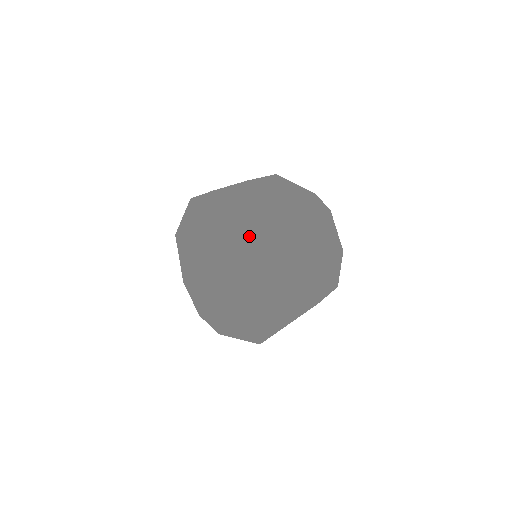
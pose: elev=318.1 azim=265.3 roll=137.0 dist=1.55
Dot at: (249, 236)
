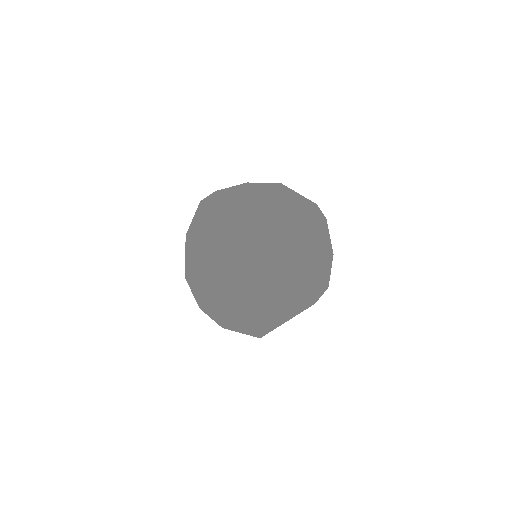
Dot at: (261, 244)
